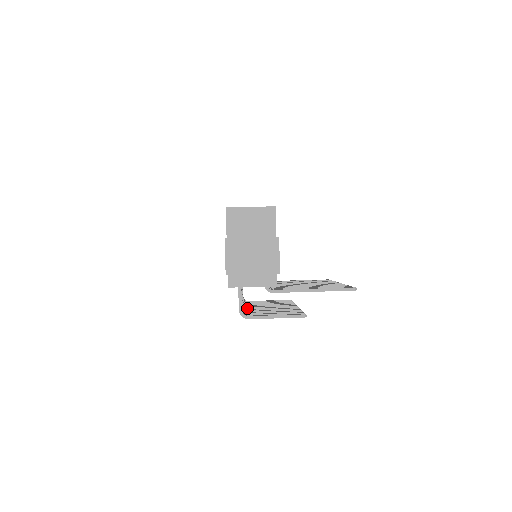
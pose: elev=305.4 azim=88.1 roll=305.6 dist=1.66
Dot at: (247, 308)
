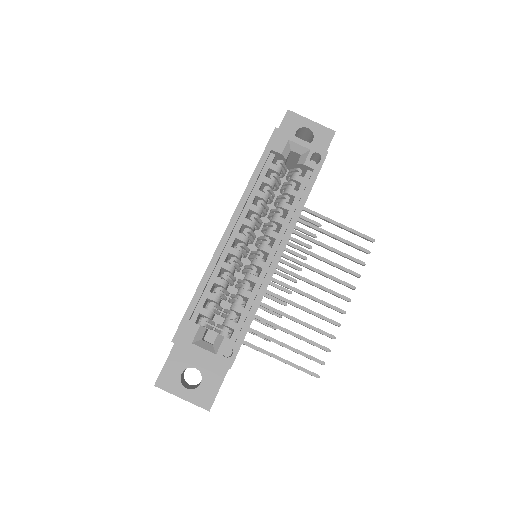
Dot at: occluded
